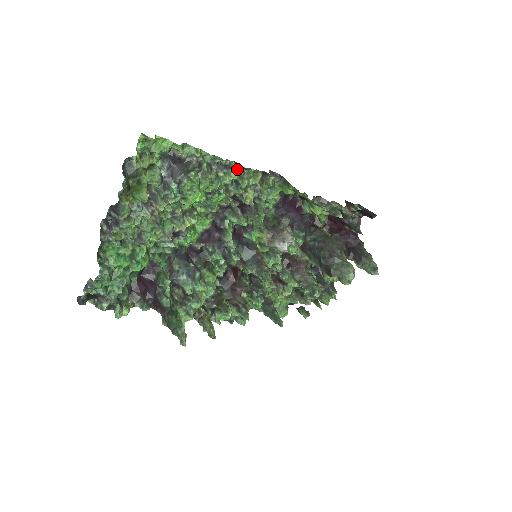
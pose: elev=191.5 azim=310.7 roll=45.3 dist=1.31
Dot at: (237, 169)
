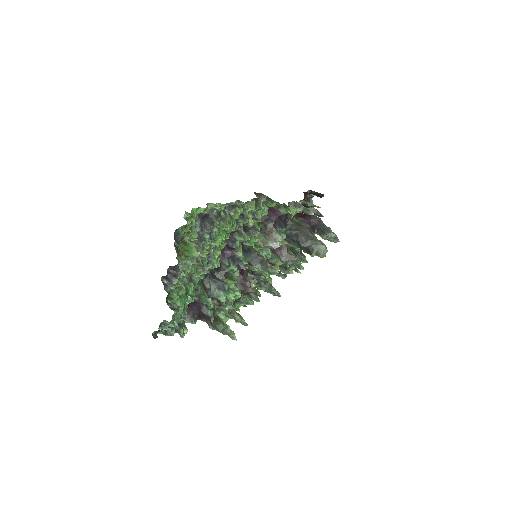
Dot at: (240, 205)
